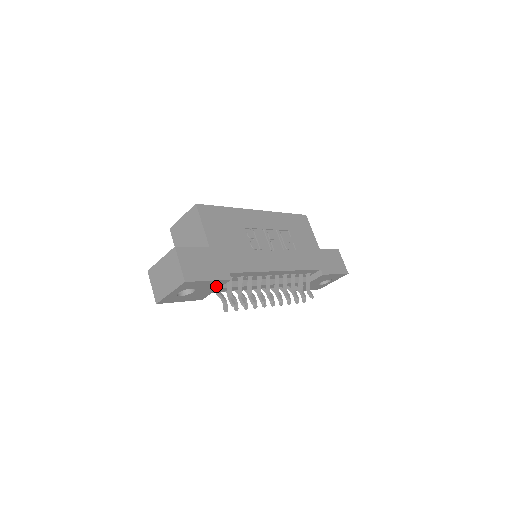
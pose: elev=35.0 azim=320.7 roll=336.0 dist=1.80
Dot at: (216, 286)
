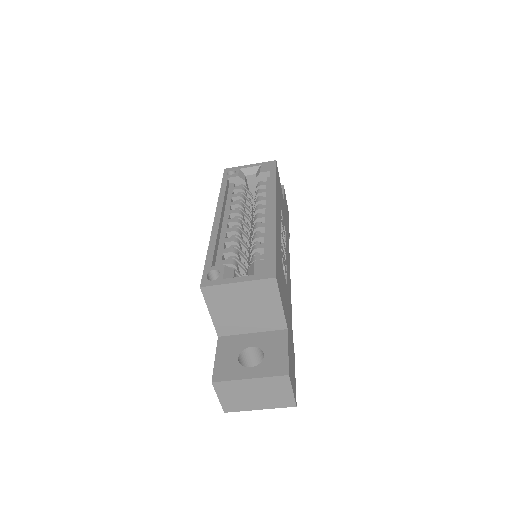
Dot at: occluded
